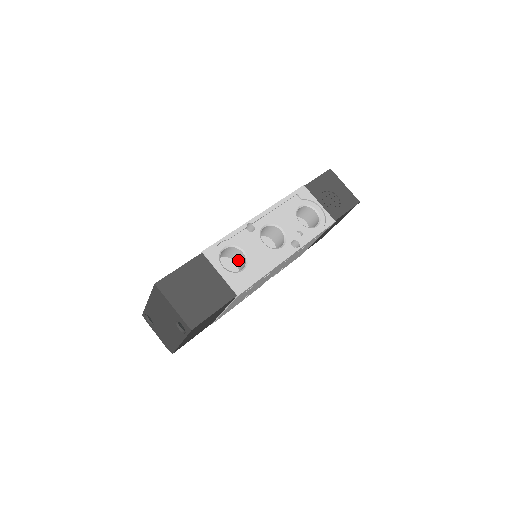
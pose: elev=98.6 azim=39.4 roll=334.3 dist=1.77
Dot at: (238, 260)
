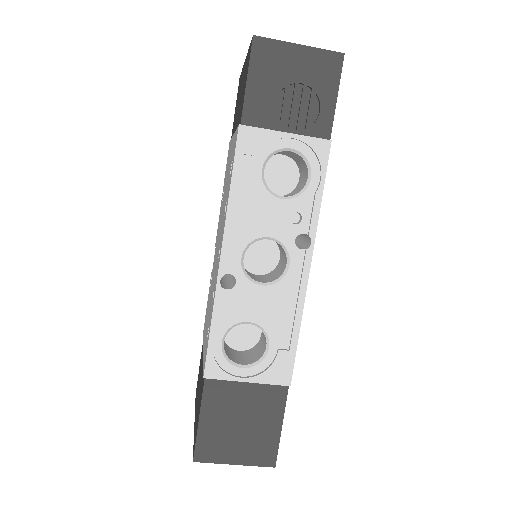
Dot at: occluded
